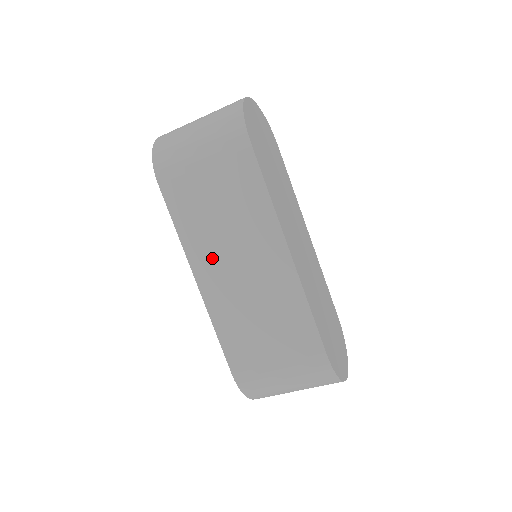
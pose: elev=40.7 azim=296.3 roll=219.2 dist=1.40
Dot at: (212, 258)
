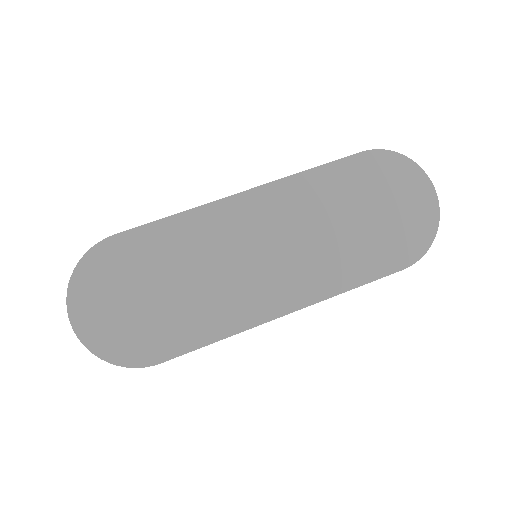
Dot at: occluded
